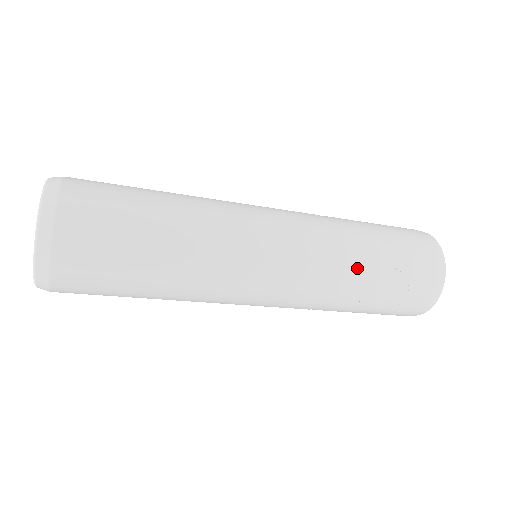
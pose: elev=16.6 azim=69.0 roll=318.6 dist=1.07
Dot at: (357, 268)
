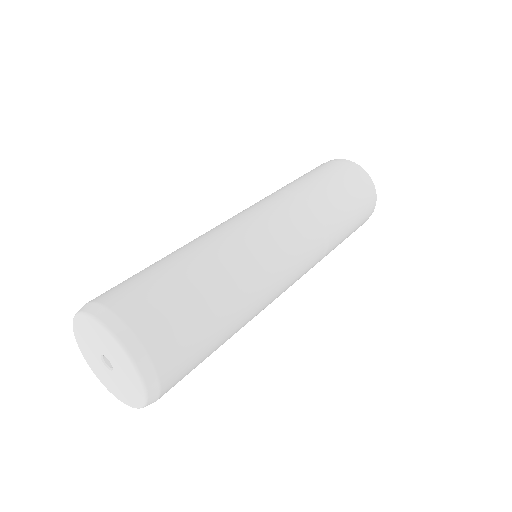
Dot at: occluded
